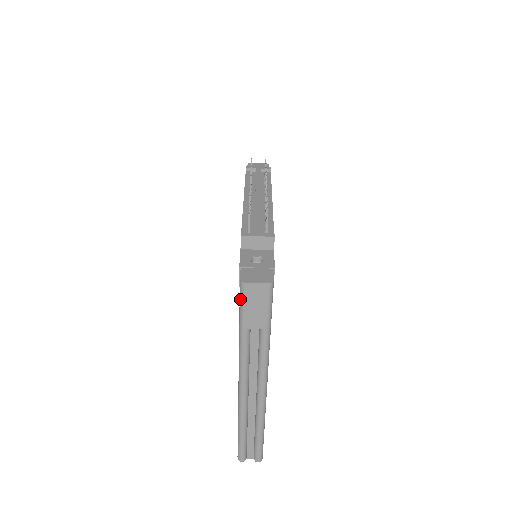
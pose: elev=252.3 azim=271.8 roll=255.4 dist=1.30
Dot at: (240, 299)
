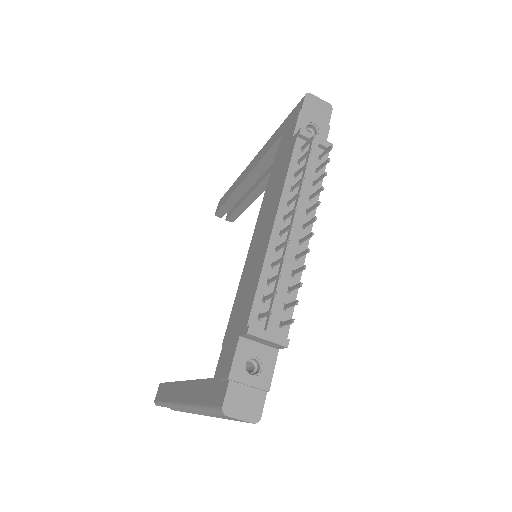
Dot at: (213, 409)
